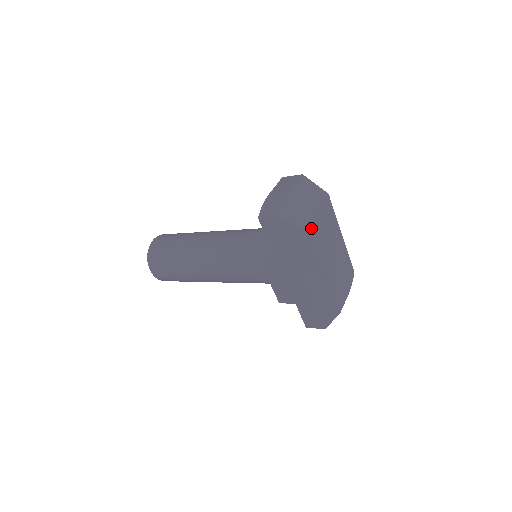
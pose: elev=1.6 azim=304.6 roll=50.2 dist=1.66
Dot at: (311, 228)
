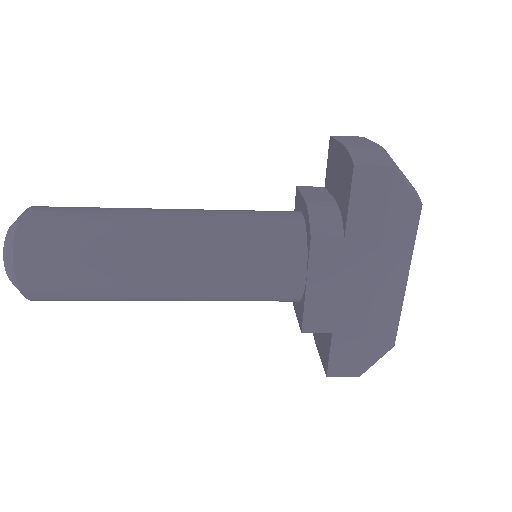
Dot at: occluded
